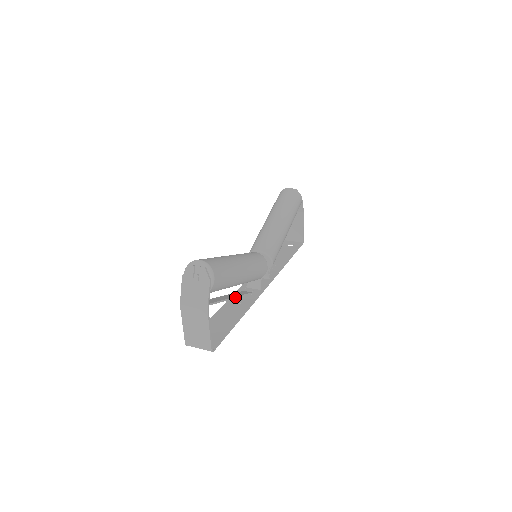
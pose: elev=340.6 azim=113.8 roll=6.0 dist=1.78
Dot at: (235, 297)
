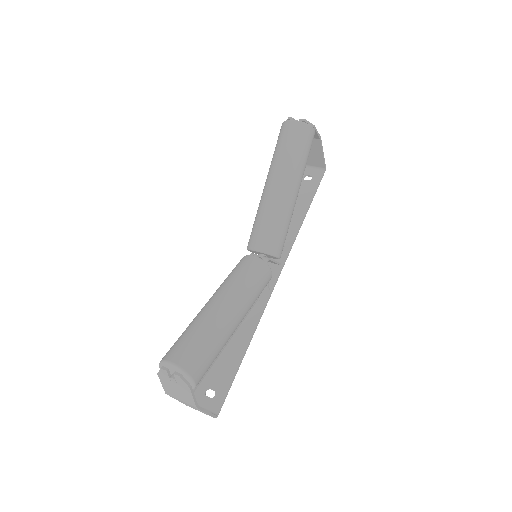
Dot at: (235, 331)
